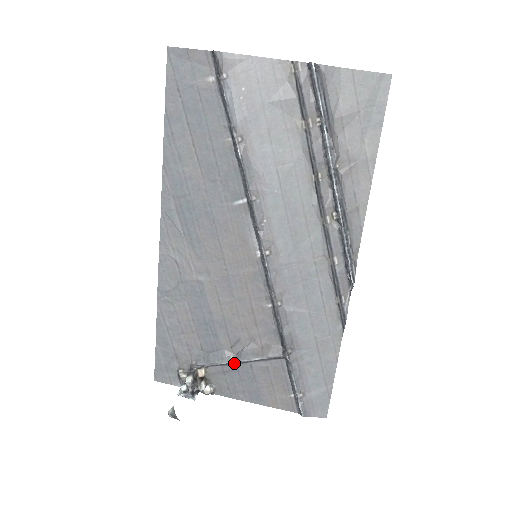
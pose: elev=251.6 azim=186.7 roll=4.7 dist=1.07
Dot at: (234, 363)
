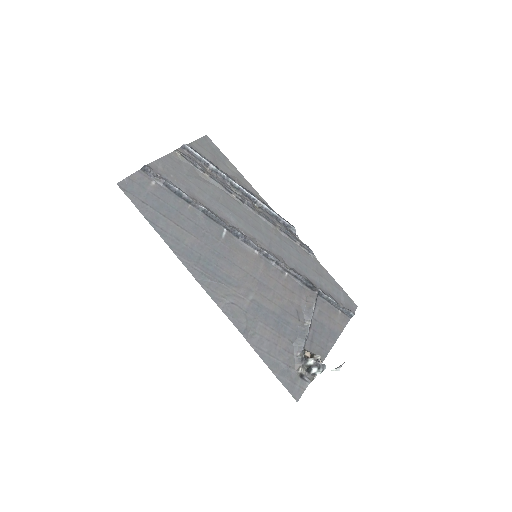
Dot at: (309, 328)
